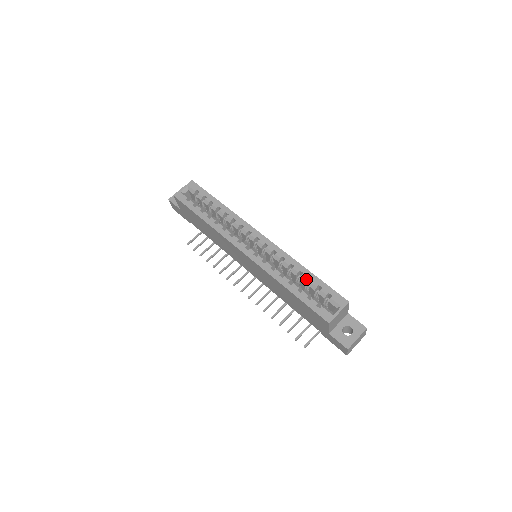
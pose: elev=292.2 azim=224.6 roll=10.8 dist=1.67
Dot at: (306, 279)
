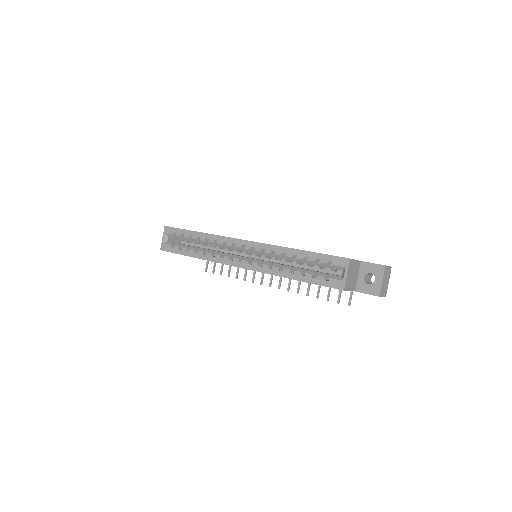
Dot at: (302, 260)
